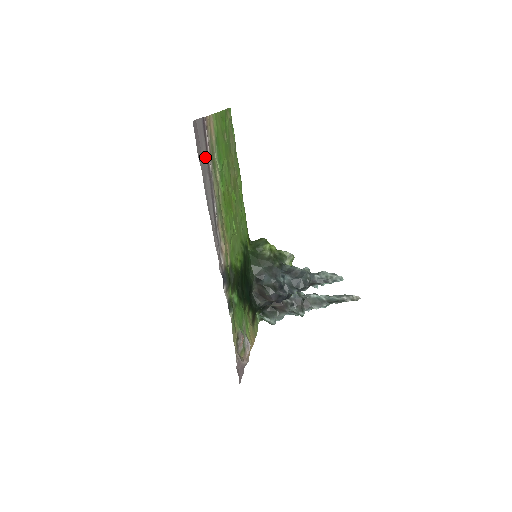
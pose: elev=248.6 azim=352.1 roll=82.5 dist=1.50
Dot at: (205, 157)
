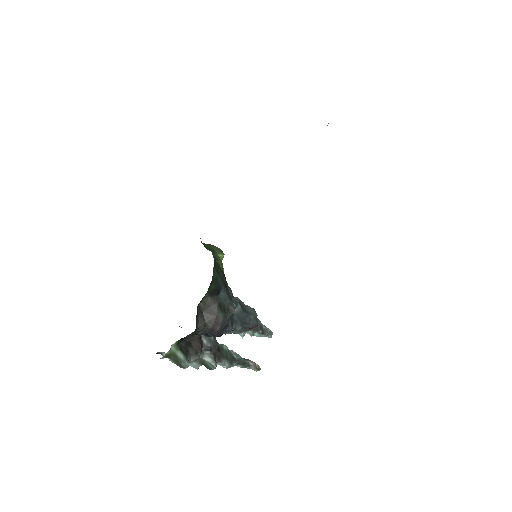
Dot at: occluded
